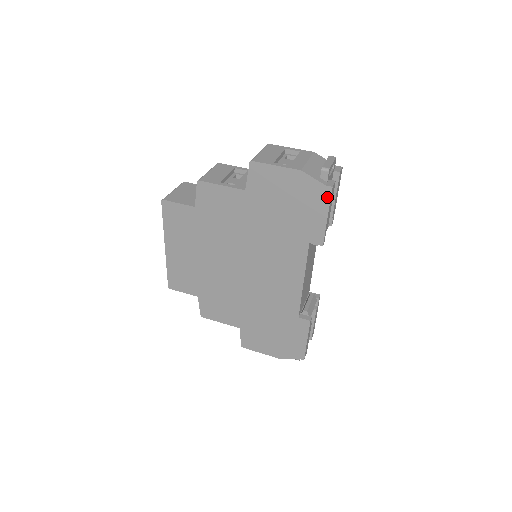
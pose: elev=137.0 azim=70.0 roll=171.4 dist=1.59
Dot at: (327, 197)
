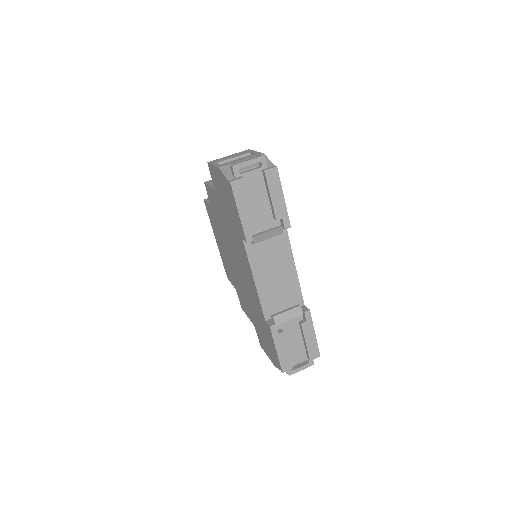
Dot at: (232, 192)
